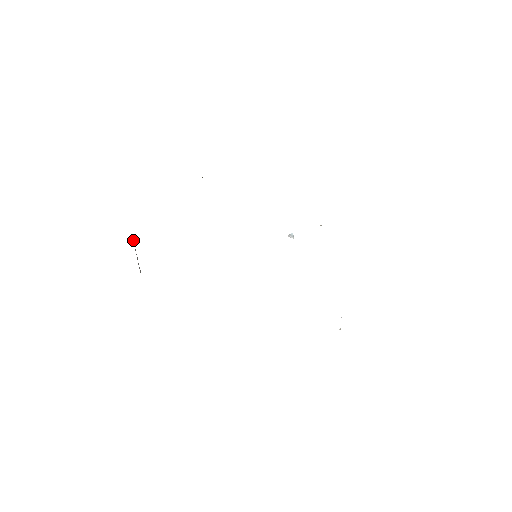
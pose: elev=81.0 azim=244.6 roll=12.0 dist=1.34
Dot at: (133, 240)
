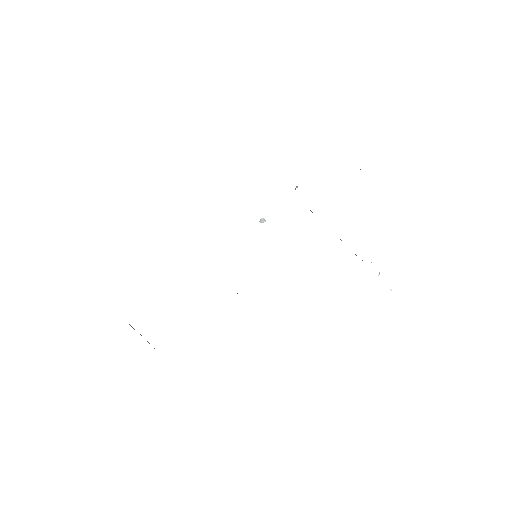
Dot at: occluded
